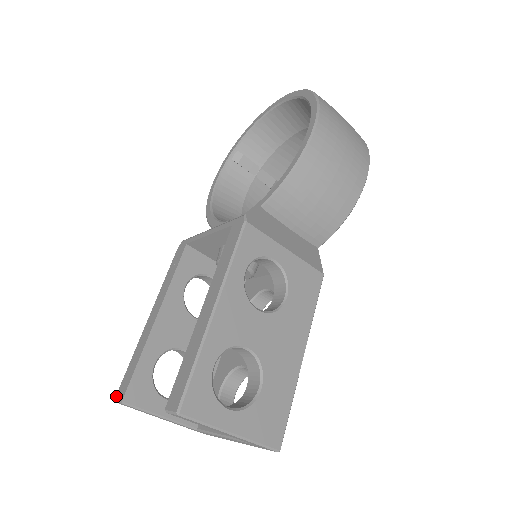
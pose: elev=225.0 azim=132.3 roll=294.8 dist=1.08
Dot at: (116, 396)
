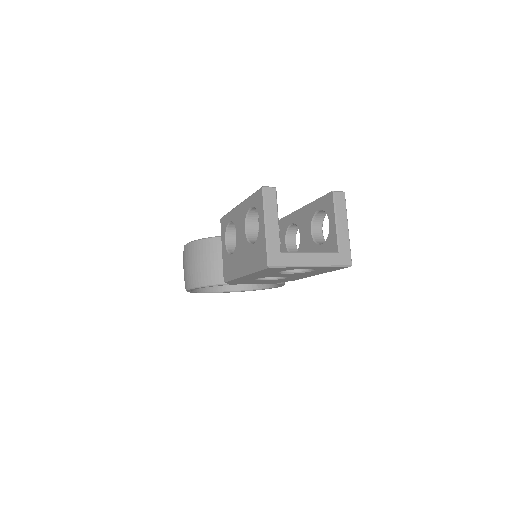
Dot at: (263, 187)
